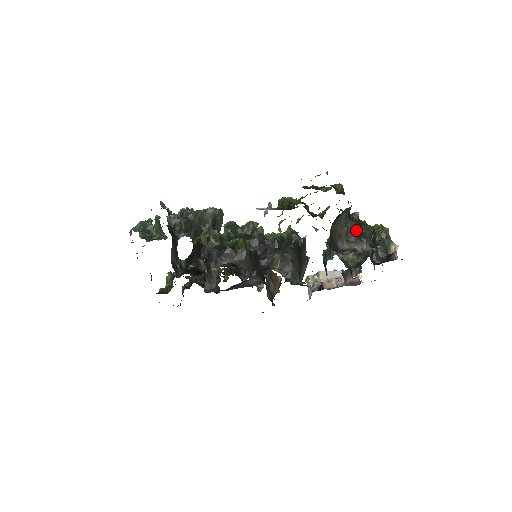
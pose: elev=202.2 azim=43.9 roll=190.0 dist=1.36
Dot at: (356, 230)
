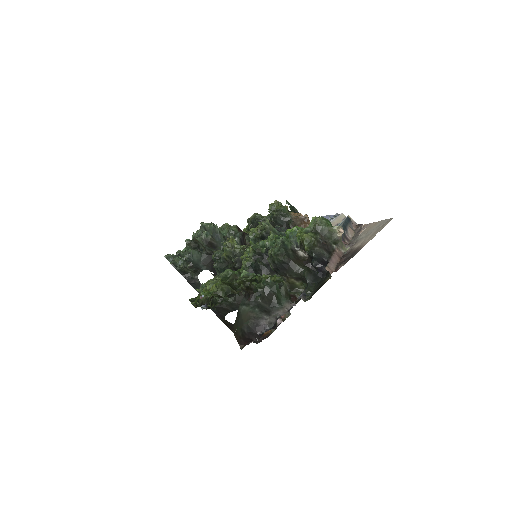
Dot at: (266, 303)
